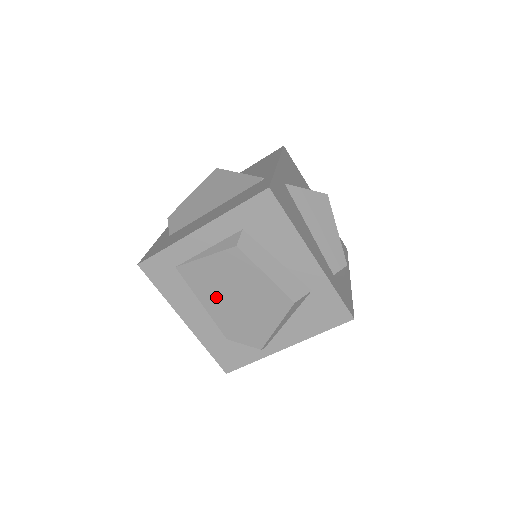
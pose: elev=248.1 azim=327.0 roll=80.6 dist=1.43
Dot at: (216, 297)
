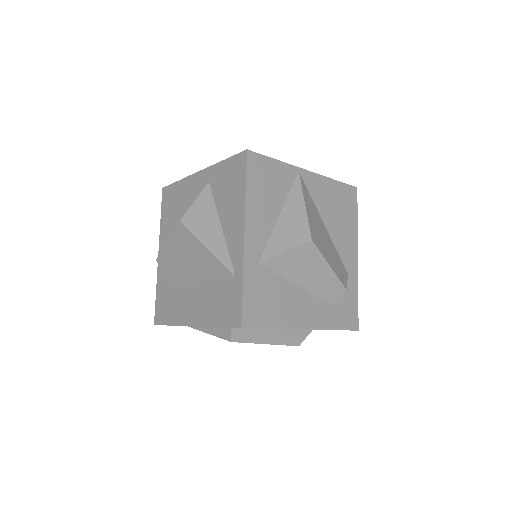
Dot at: occluded
